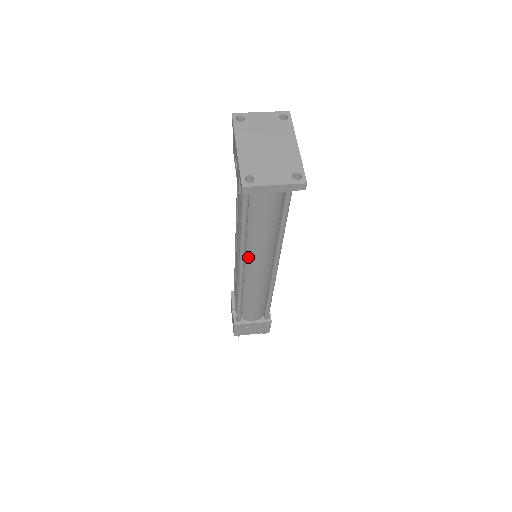
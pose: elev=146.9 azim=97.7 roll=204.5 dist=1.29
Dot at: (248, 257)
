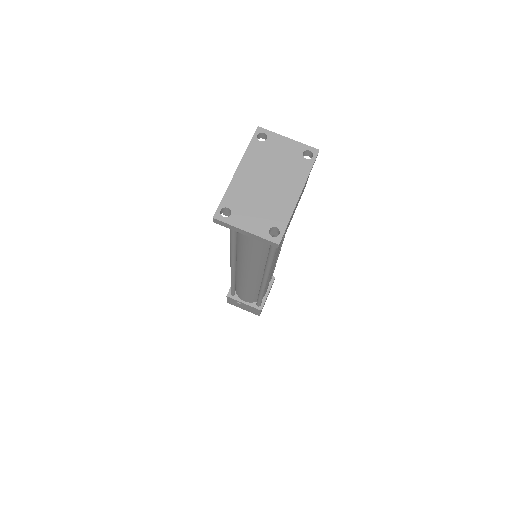
Dot at: (239, 258)
